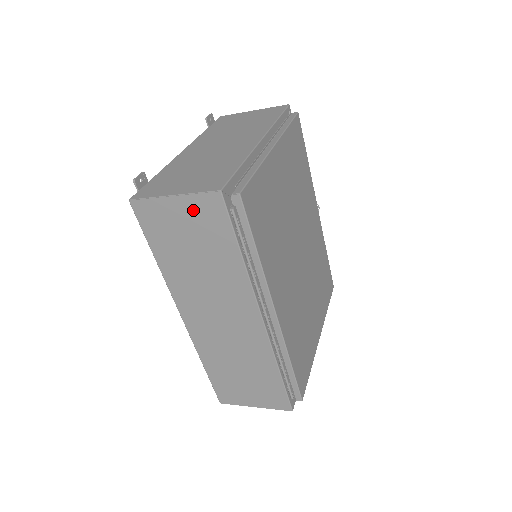
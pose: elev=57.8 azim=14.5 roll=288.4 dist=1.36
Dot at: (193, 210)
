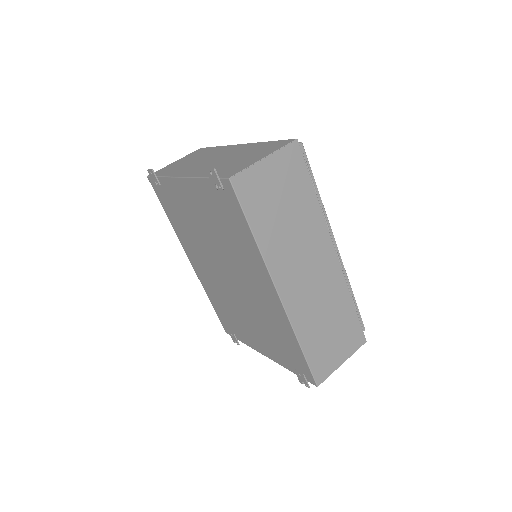
Dot at: (280, 165)
